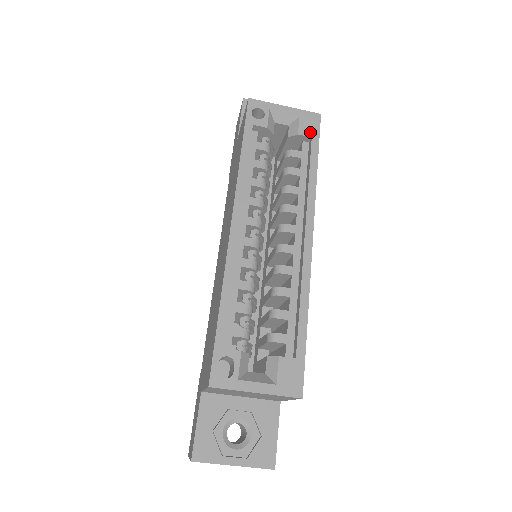
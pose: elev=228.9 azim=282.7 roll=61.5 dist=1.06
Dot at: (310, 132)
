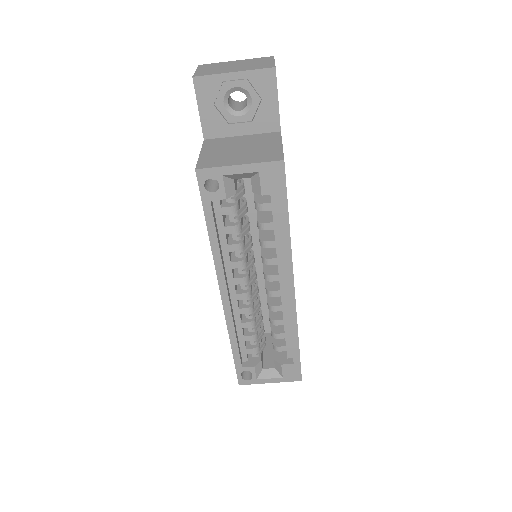
Dot at: (275, 188)
